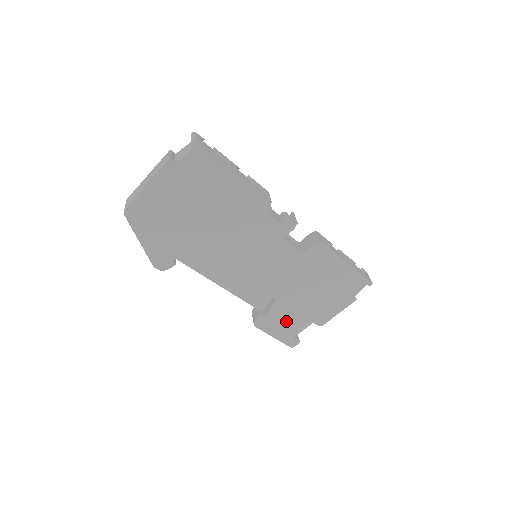
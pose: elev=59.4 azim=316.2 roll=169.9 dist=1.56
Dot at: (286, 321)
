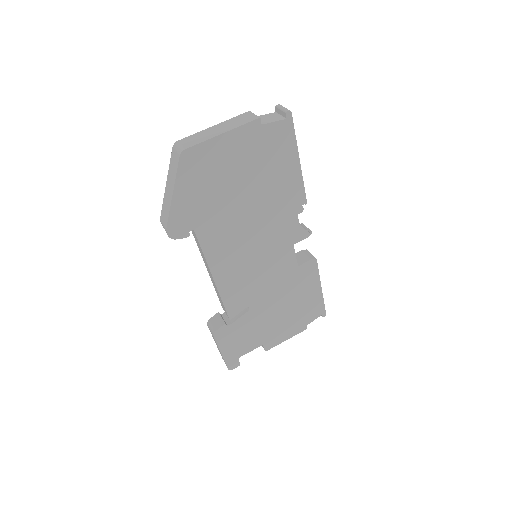
Dot at: (243, 337)
